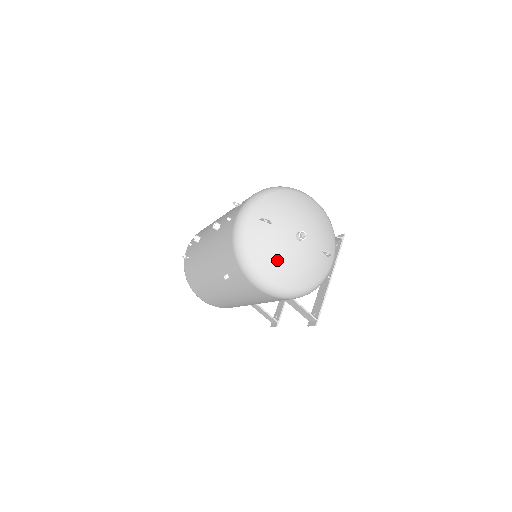
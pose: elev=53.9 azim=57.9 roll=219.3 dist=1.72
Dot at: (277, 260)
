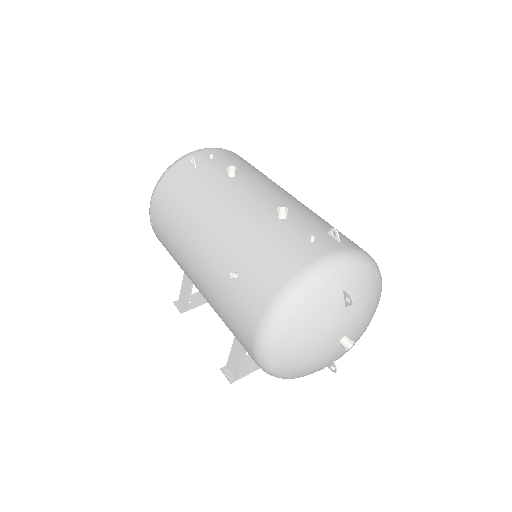
Dot at: (307, 342)
